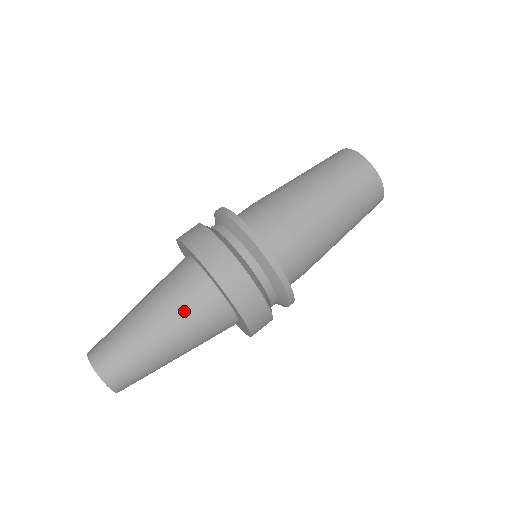
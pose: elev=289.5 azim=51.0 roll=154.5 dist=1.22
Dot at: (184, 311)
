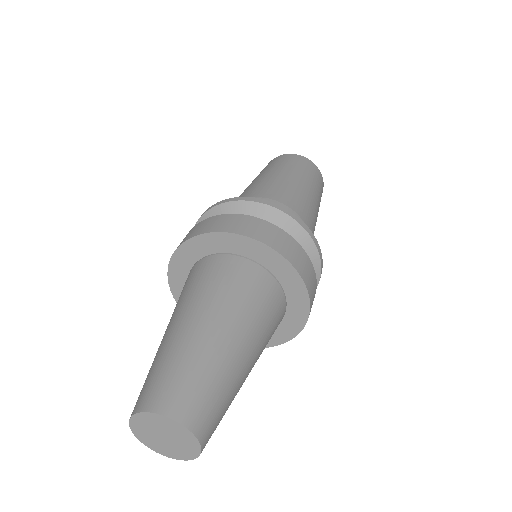
Dot at: (234, 295)
